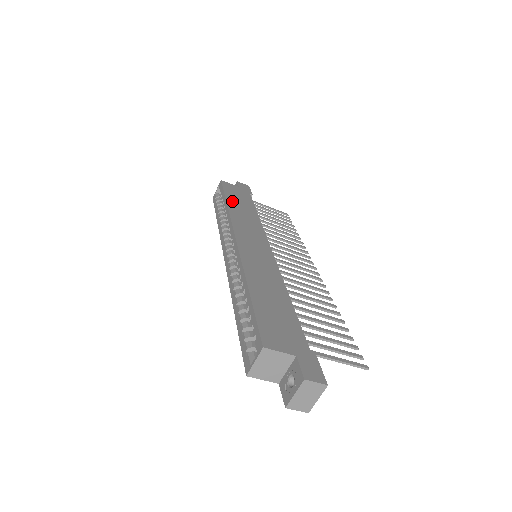
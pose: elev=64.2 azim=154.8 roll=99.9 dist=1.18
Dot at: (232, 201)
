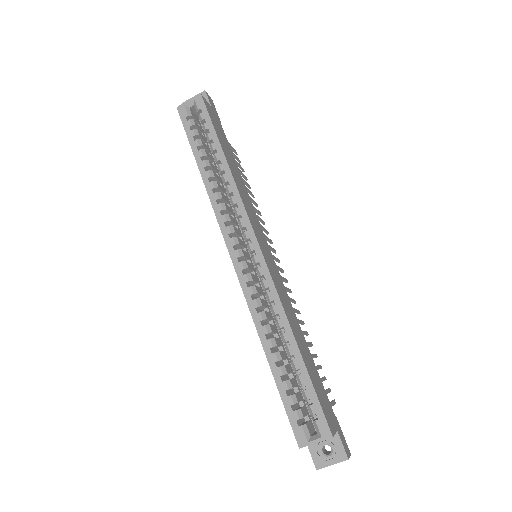
Dot at: (226, 152)
